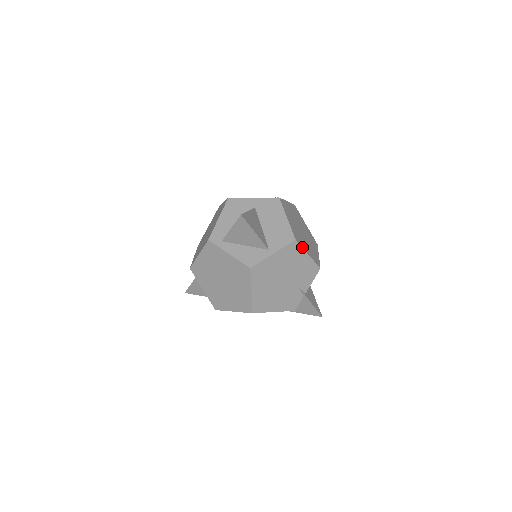
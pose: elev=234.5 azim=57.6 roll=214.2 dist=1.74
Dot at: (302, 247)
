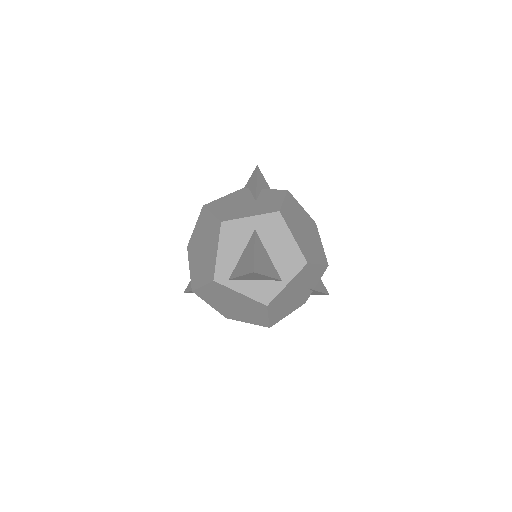
Dot at: (313, 263)
